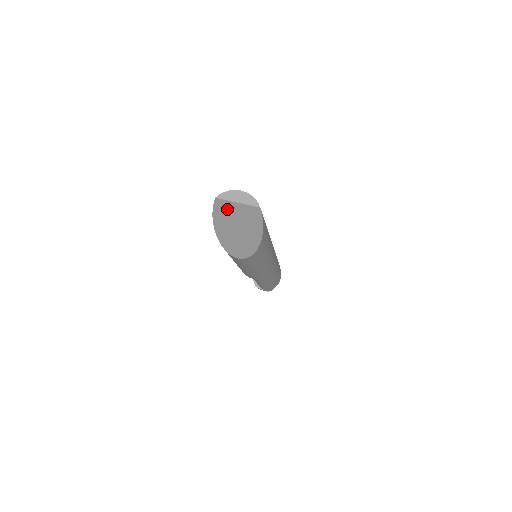
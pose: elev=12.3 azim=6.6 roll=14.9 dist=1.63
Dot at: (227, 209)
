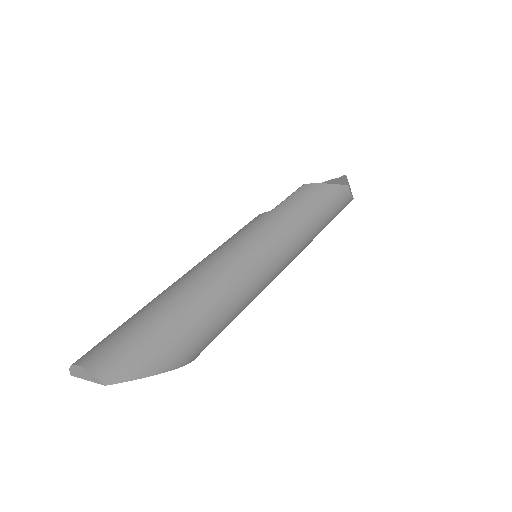
Dot at: occluded
